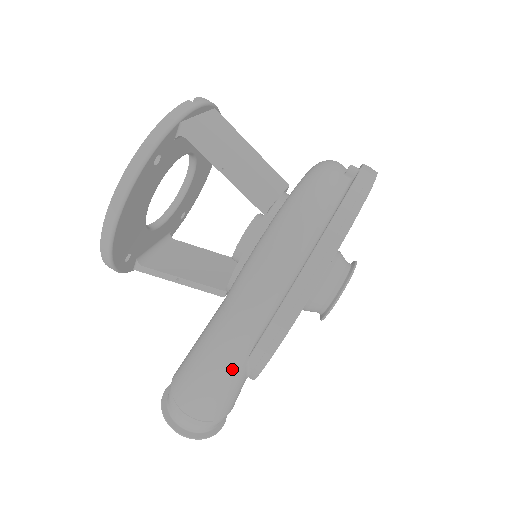
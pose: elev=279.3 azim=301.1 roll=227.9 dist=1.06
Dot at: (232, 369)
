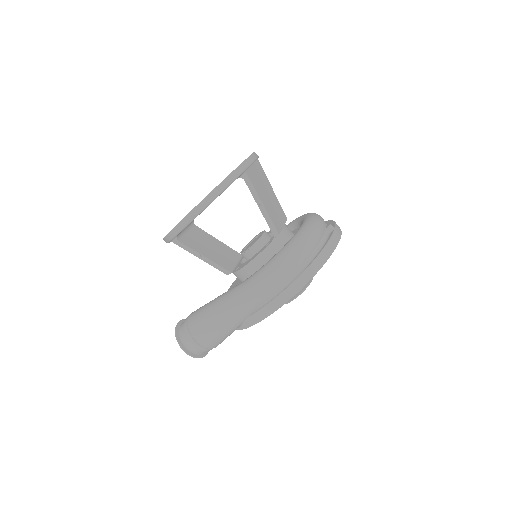
Dot at: (236, 321)
